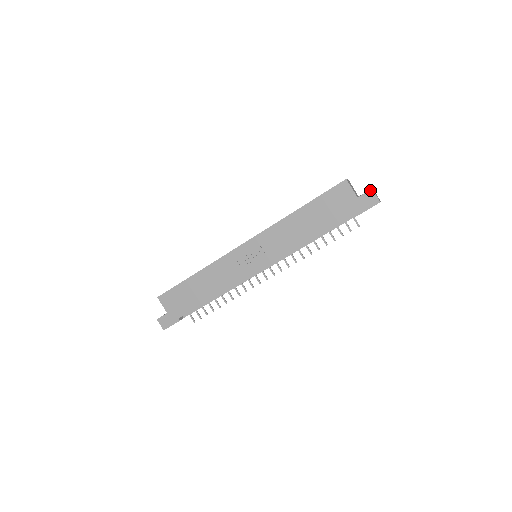
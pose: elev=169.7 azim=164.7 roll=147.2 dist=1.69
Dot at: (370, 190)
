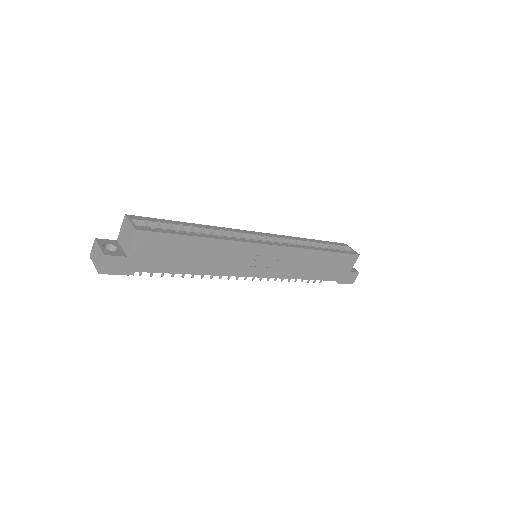
Dot at: (358, 272)
